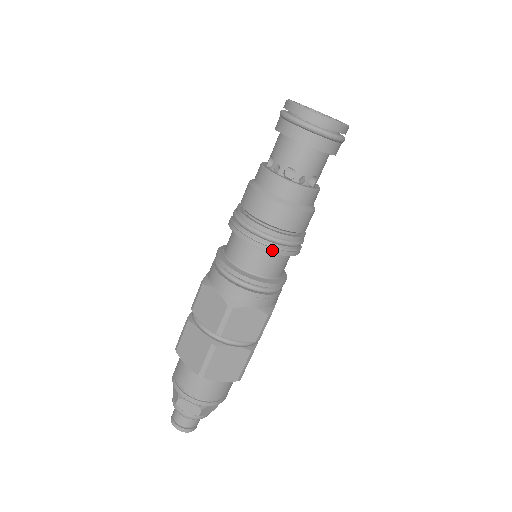
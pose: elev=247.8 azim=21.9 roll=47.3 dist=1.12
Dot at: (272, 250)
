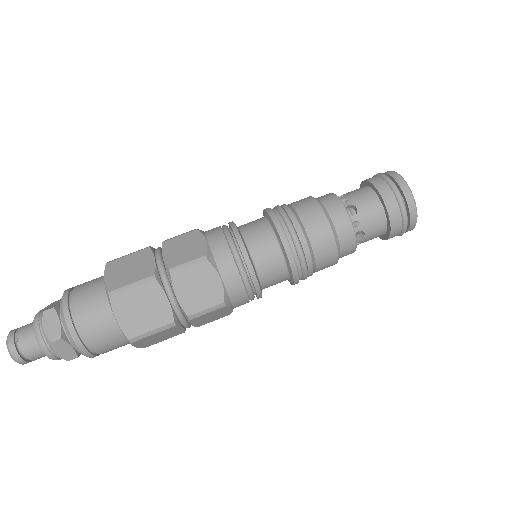
Dot at: (287, 247)
